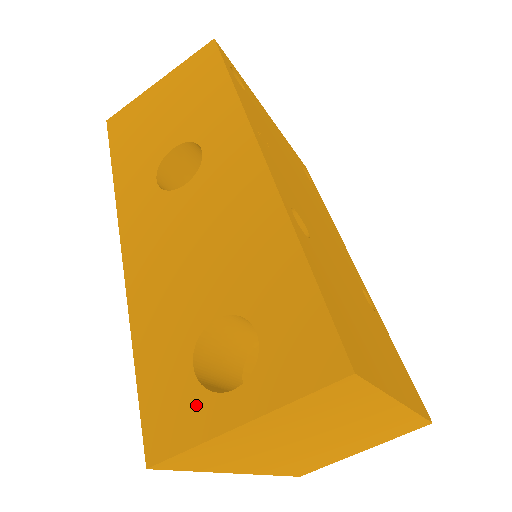
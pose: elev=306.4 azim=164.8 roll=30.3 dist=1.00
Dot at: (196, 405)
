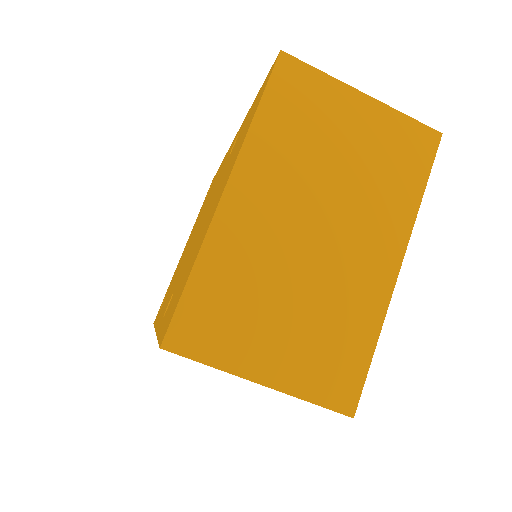
Dot at: occluded
